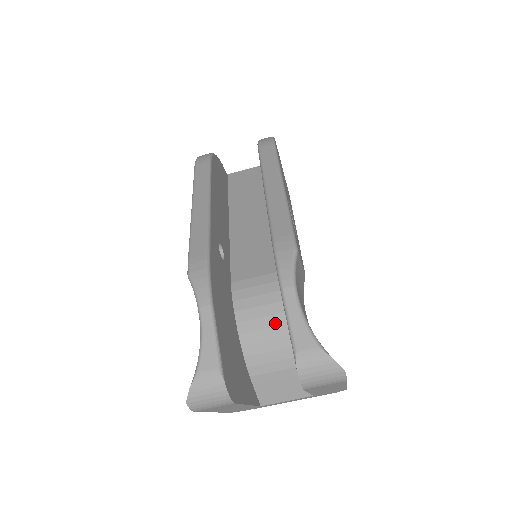
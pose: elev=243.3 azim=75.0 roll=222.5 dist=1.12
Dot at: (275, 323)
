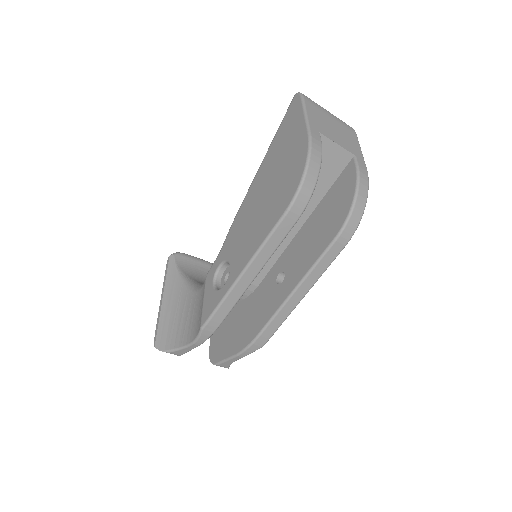
Dot at: occluded
